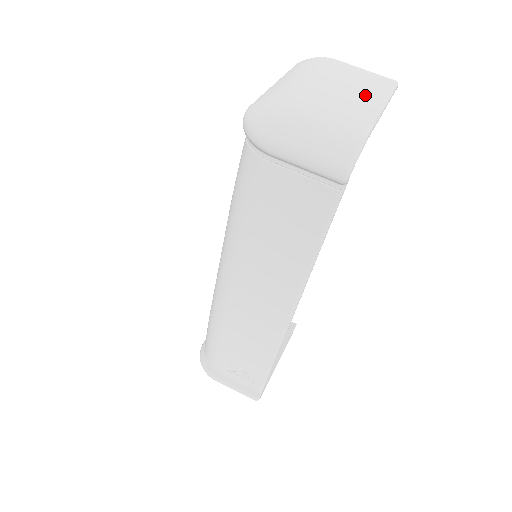
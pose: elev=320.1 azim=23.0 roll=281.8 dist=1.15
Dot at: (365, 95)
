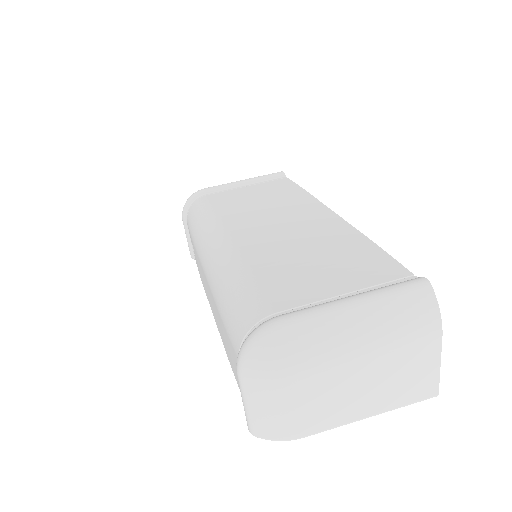
Dot at: (374, 400)
